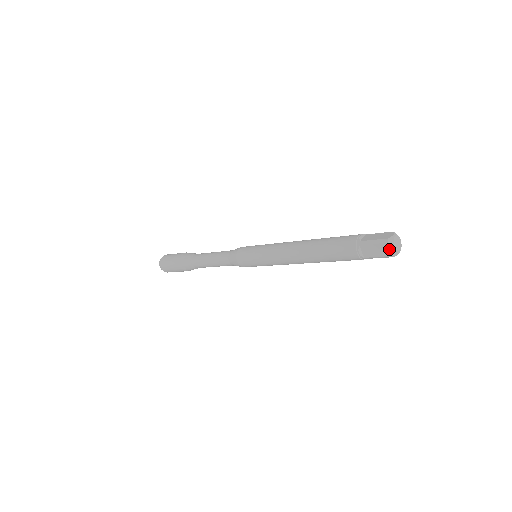
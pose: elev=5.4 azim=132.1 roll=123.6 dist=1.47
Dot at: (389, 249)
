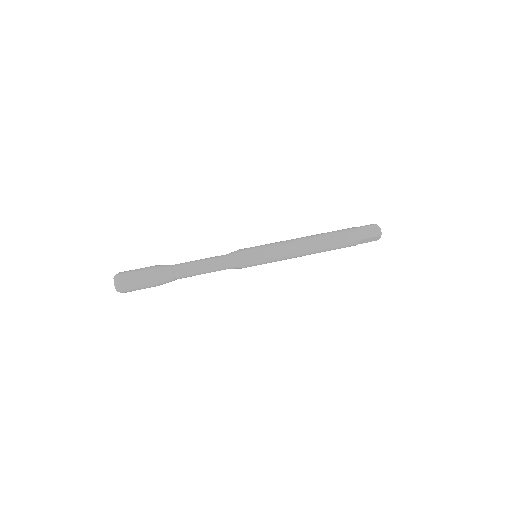
Dot at: (378, 238)
